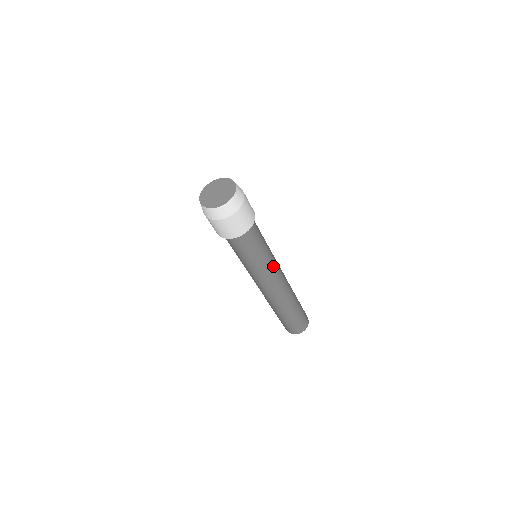
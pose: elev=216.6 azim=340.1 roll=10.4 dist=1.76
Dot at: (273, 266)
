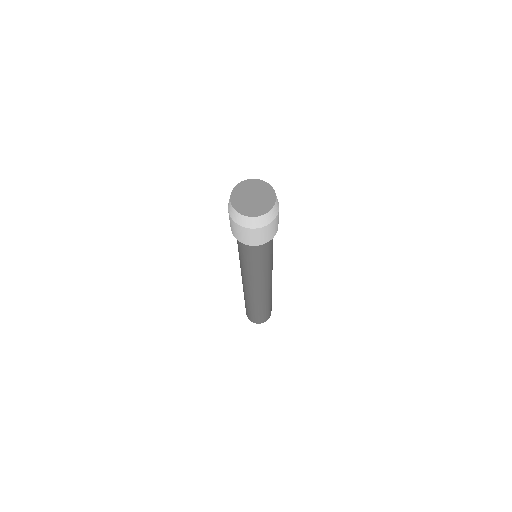
Dot at: occluded
